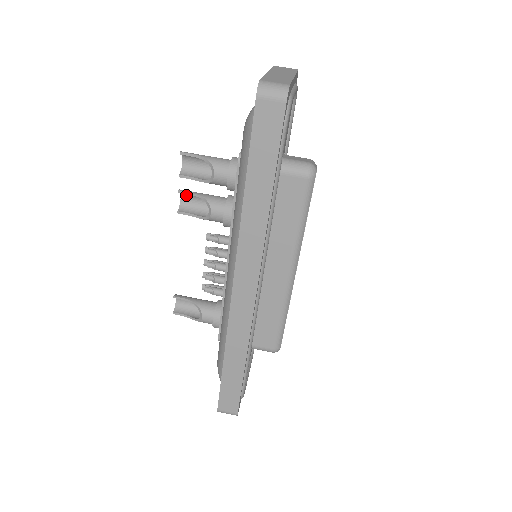
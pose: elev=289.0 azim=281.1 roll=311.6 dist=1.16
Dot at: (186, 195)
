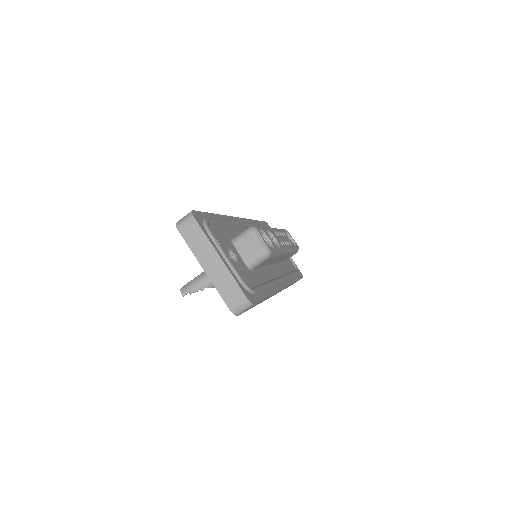
Dot at: occluded
